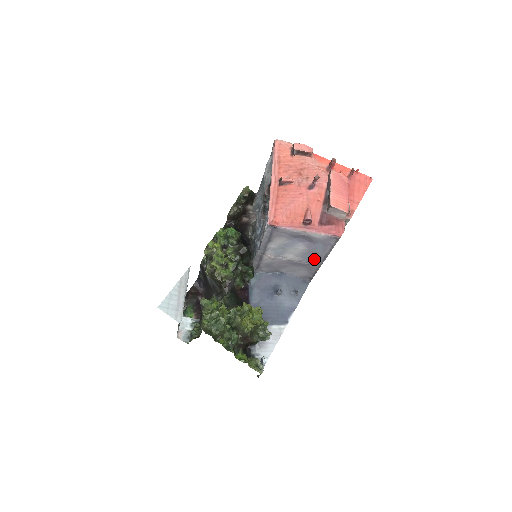
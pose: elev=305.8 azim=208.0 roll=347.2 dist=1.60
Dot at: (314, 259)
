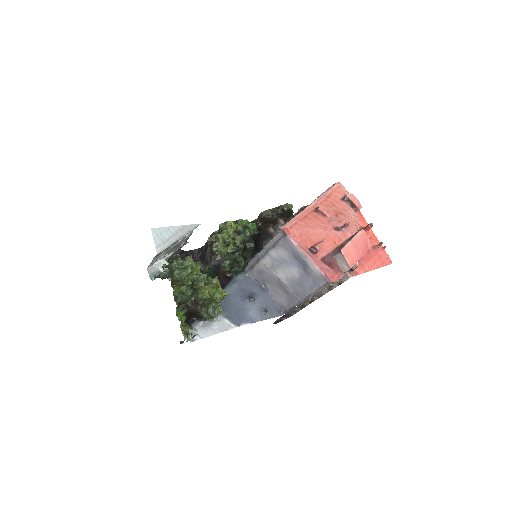
Dot at: (299, 292)
